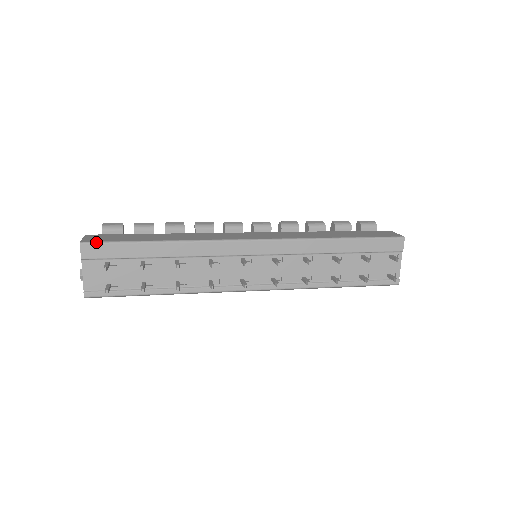
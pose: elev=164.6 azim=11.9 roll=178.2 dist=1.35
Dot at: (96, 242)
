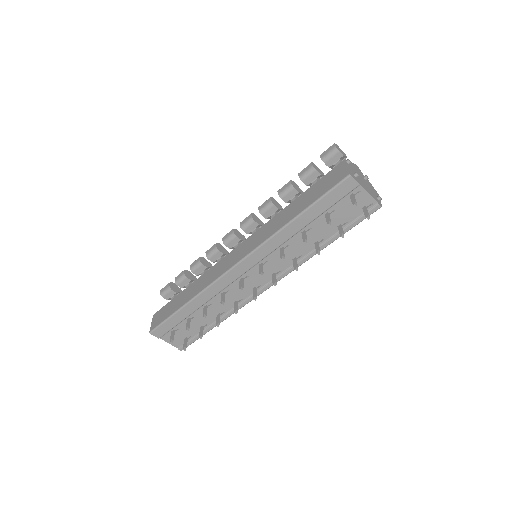
Dot at: (156, 328)
